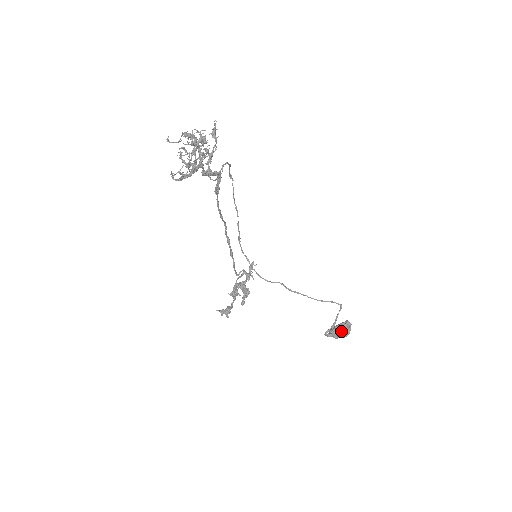
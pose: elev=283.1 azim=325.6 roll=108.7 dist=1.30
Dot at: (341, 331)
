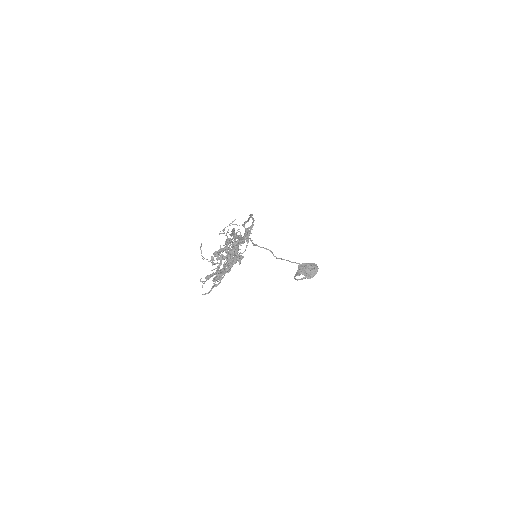
Dot at: (308, 275)
